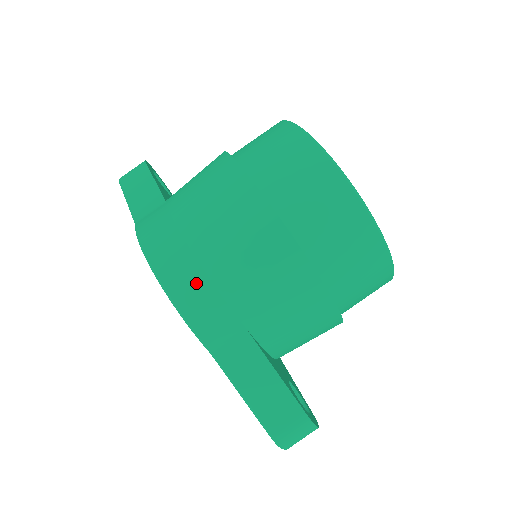
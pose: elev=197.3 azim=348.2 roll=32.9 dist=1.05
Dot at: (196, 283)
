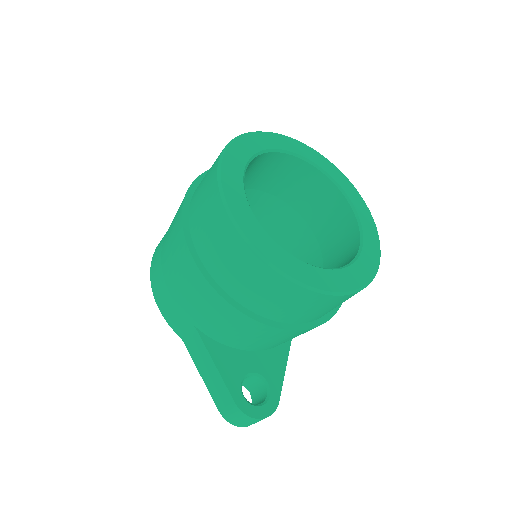
Dot at: (161, 287)
